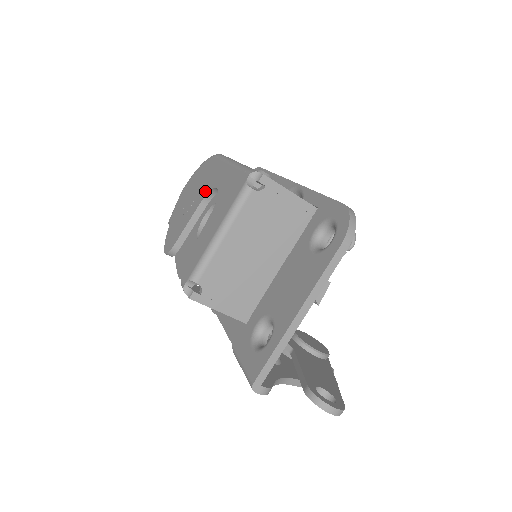
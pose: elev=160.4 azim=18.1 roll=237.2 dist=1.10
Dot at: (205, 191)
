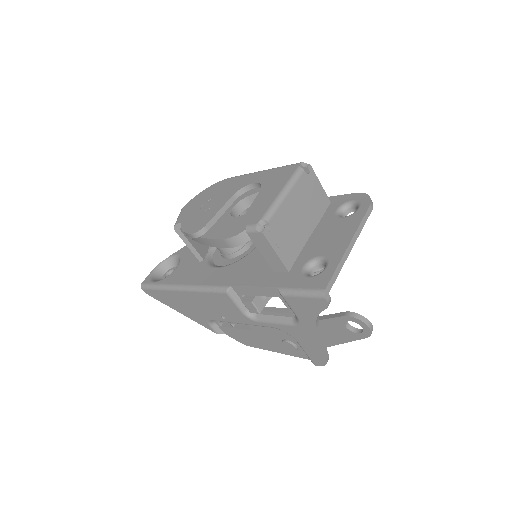
Dot at: (234, 190)
